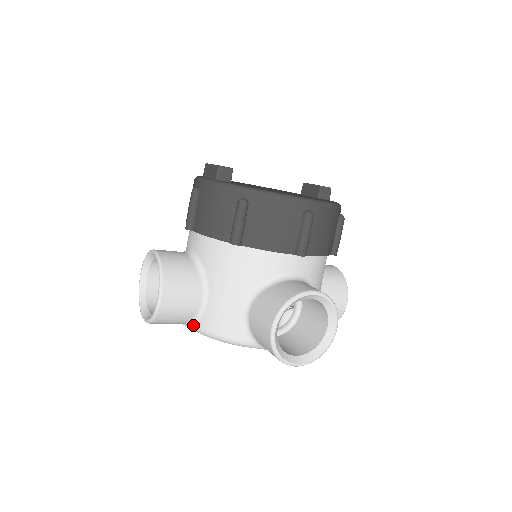
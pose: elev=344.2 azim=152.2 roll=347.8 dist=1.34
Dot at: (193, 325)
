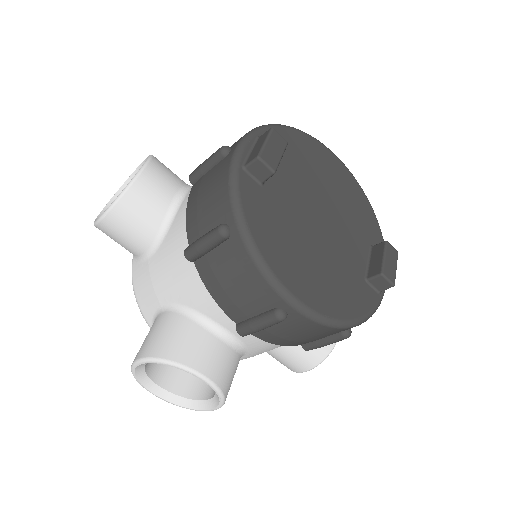
Dot at: (133, 258)
